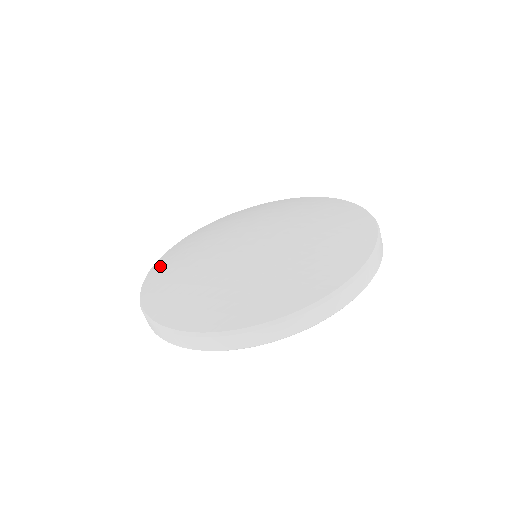
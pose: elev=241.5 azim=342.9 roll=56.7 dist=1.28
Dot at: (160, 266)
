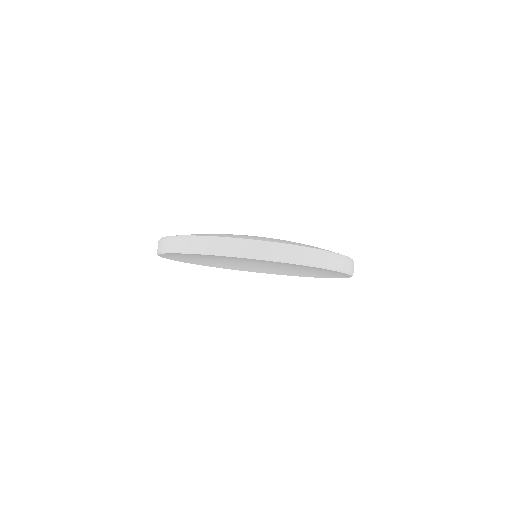
Dot at: (194, 234)
